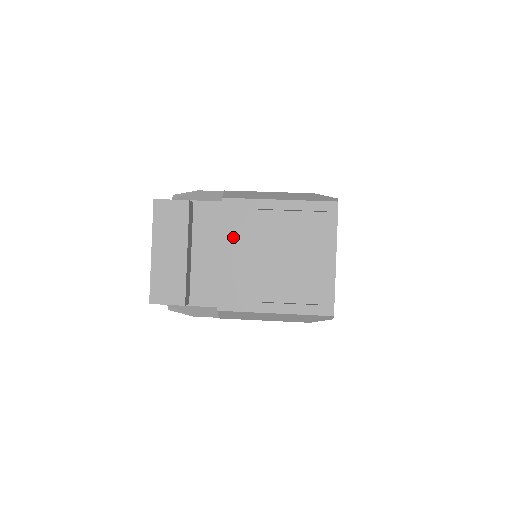
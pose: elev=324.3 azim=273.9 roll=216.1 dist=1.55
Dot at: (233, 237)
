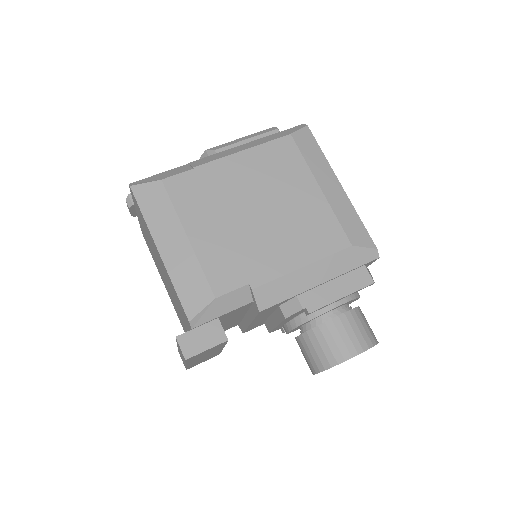
Dot at: occluded
